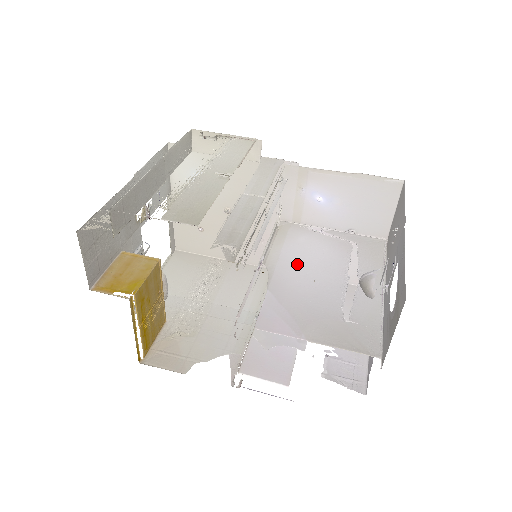
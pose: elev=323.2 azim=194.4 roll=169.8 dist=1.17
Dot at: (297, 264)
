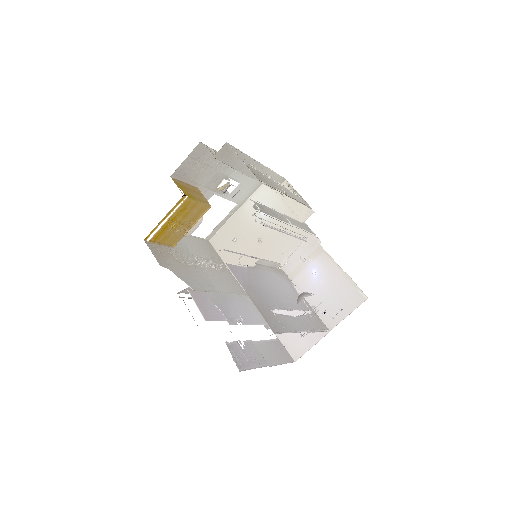
Dot at: (272, 281)
